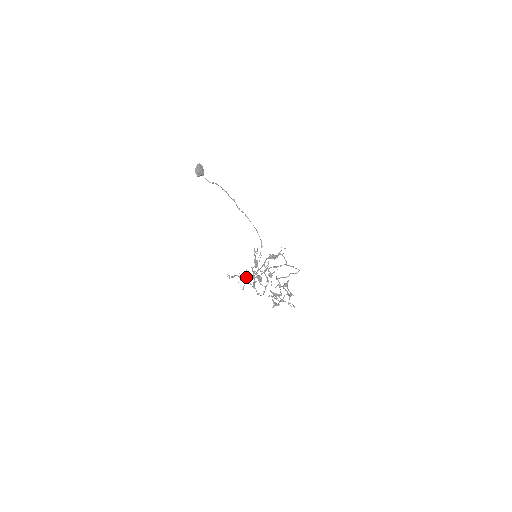
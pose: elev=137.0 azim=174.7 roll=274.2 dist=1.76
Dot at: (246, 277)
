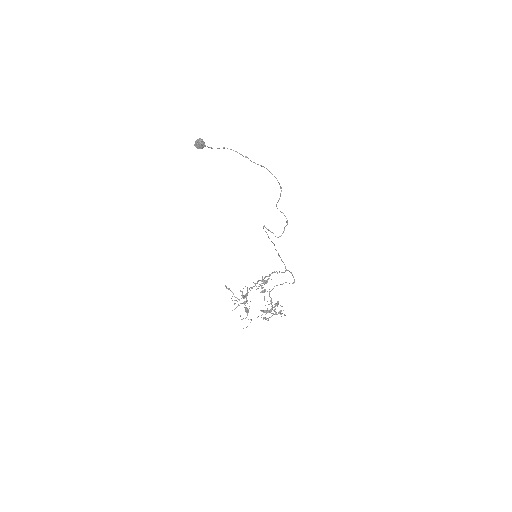
Dot at: (234, 309)
